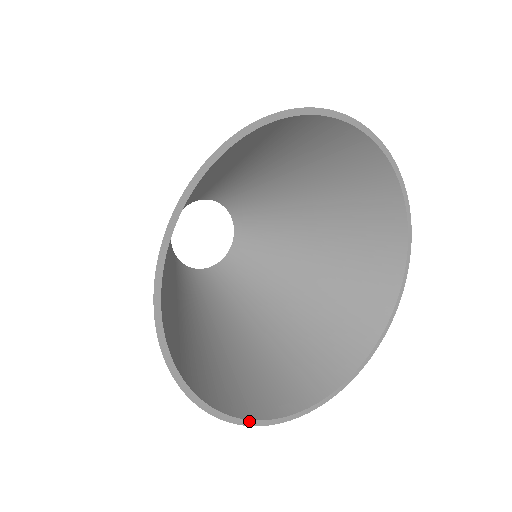
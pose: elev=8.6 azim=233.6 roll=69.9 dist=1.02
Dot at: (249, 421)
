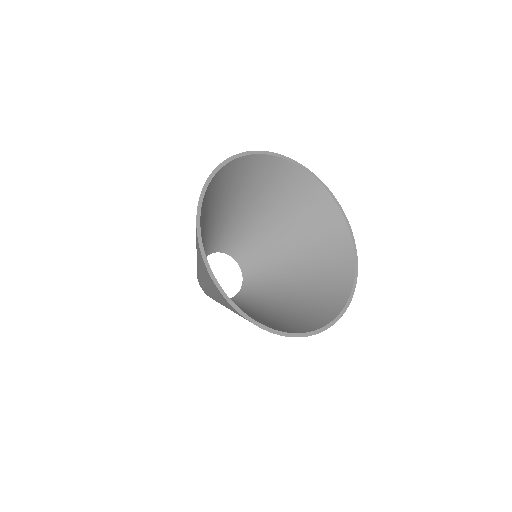
Dot at: (302, 334)
